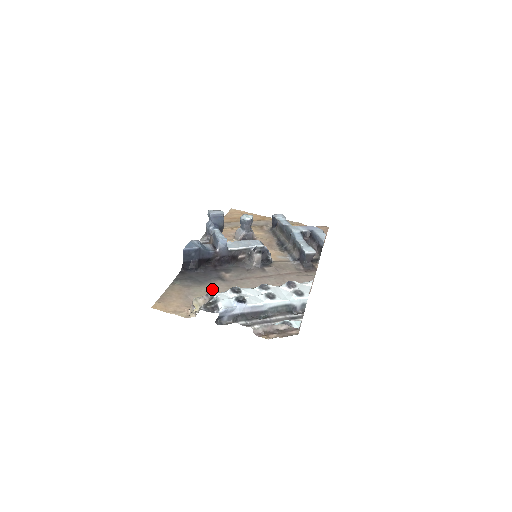
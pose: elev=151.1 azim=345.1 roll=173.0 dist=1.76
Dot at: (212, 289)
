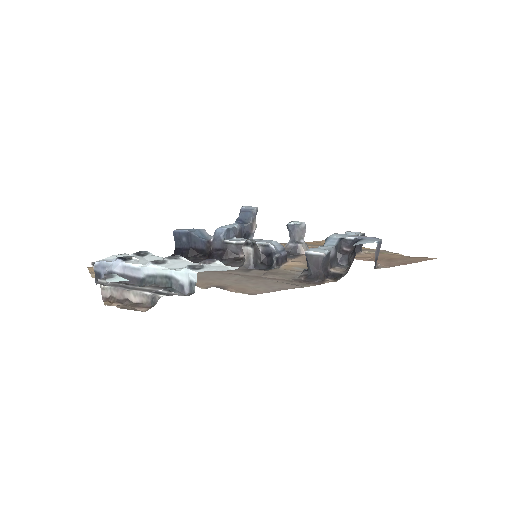
Dot at: occluded
